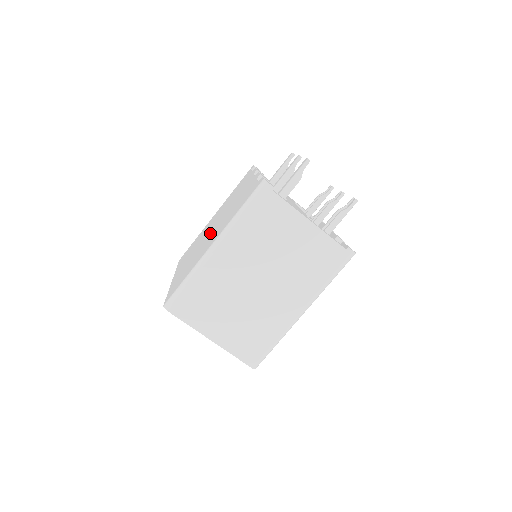
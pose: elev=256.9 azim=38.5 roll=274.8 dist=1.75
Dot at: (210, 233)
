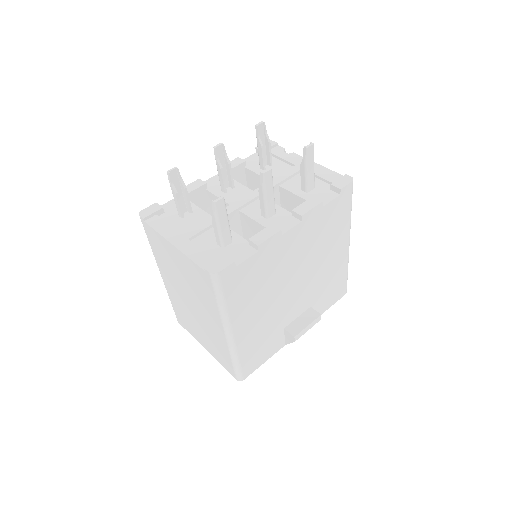
Dot at: occluded
